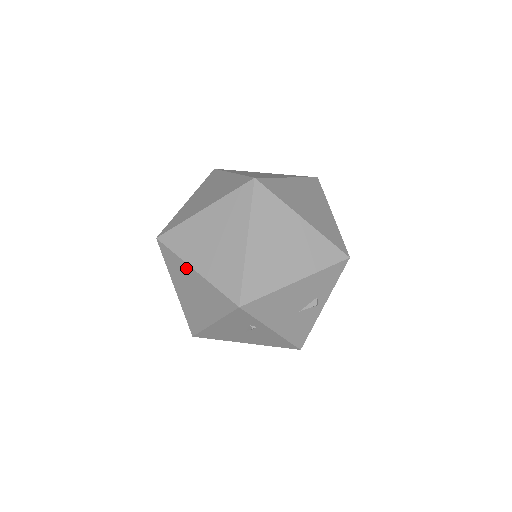
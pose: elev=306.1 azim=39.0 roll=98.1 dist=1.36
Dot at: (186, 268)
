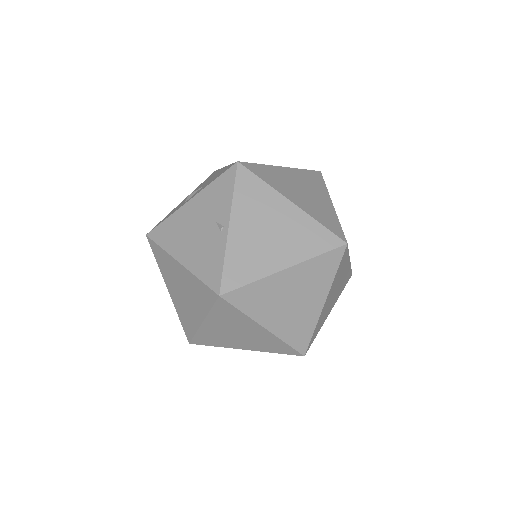
Dot at: (251, 323)
